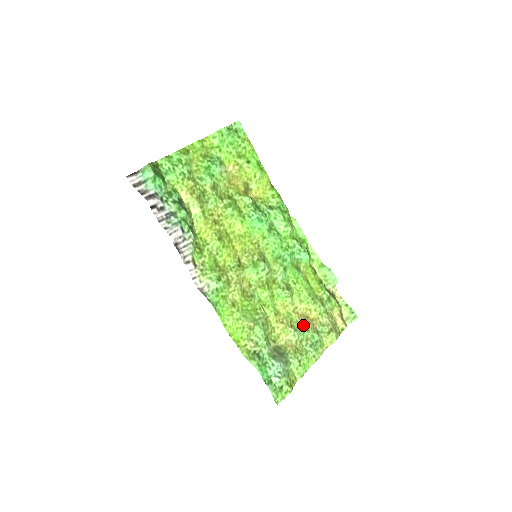
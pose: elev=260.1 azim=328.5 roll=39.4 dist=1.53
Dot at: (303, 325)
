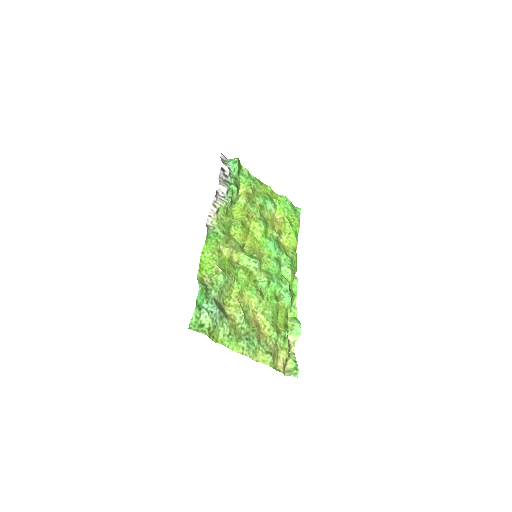
Dot at: (252, 325)
